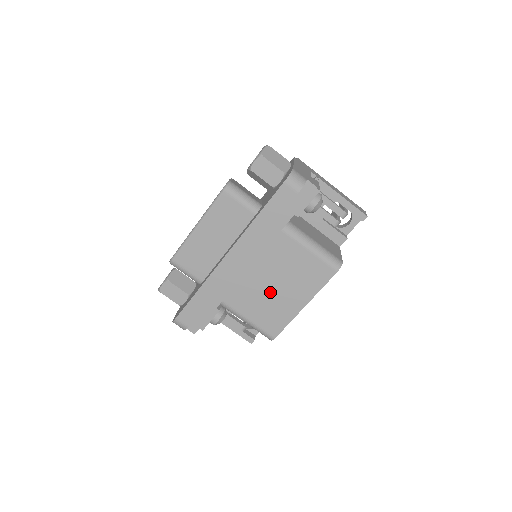
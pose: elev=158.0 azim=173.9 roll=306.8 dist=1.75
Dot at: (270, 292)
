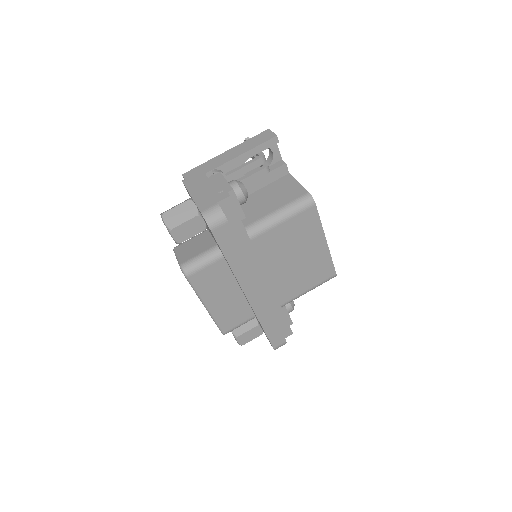
Dot at: (297, 266)
